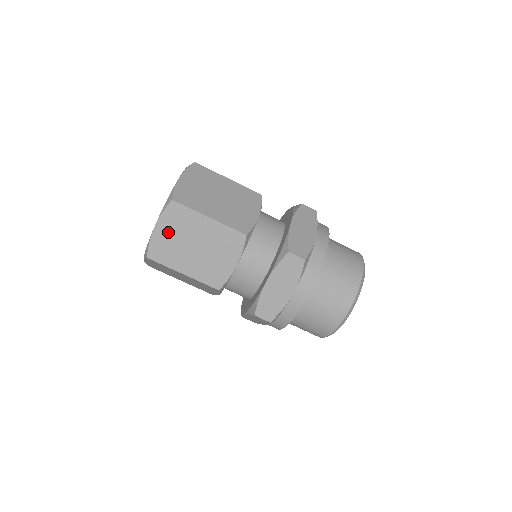
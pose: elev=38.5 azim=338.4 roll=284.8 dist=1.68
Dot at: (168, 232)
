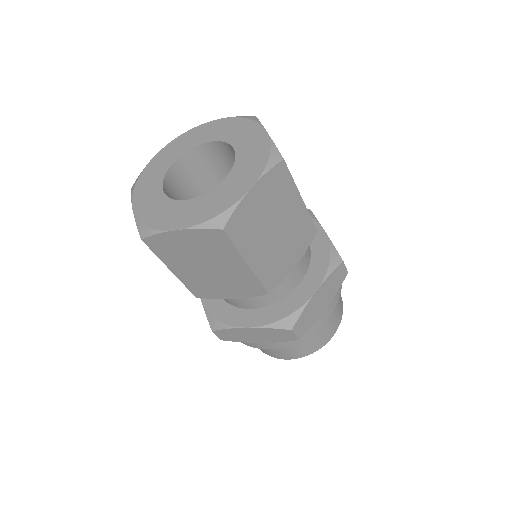
Dot at: (261, 201)
